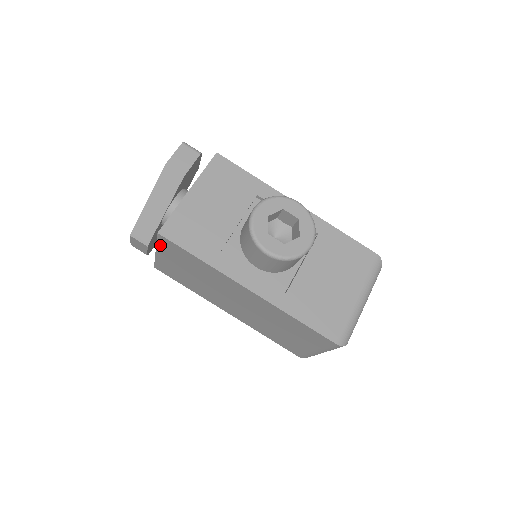
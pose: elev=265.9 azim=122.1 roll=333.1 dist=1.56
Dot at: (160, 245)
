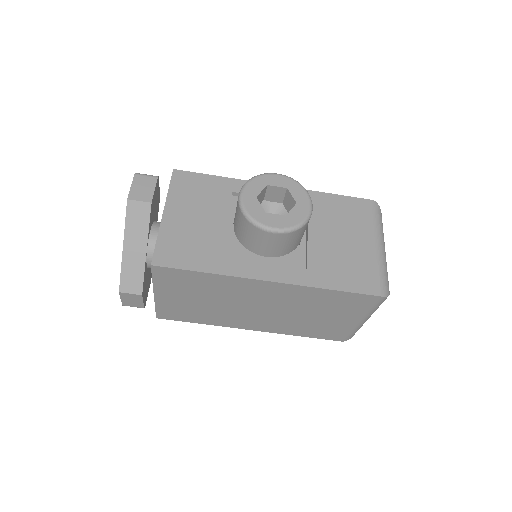
Dot at: (157, 281)
